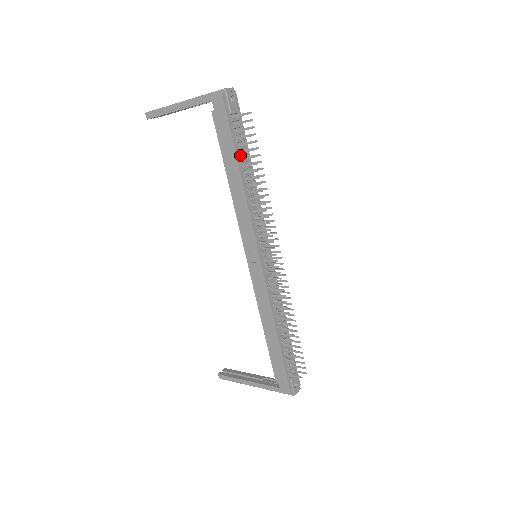
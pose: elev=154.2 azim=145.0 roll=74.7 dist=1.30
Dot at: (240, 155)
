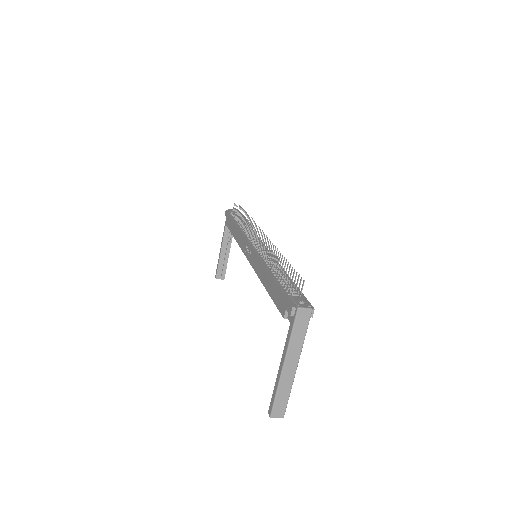
Dot at: (236, 220)
